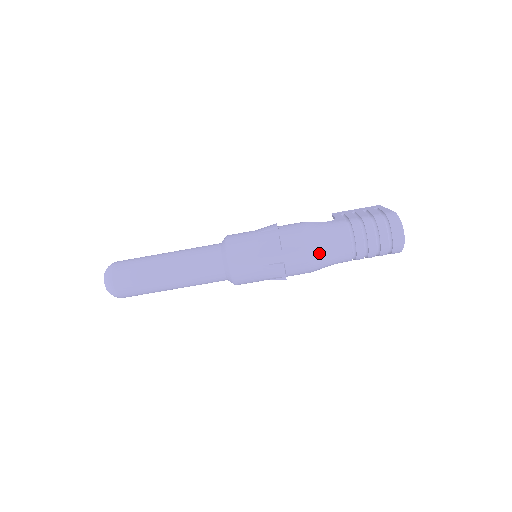
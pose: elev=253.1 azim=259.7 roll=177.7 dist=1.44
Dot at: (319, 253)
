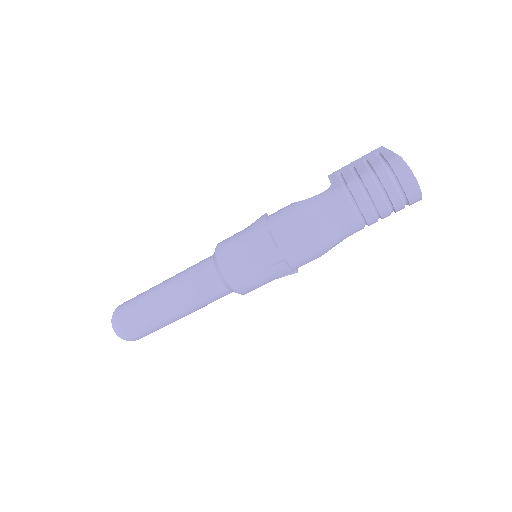
Dot at: (321, 236)
